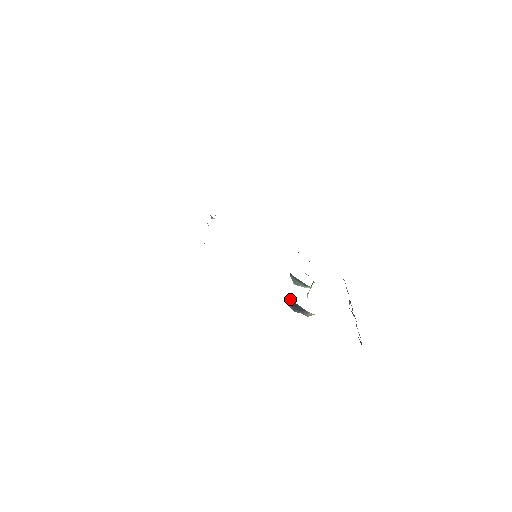
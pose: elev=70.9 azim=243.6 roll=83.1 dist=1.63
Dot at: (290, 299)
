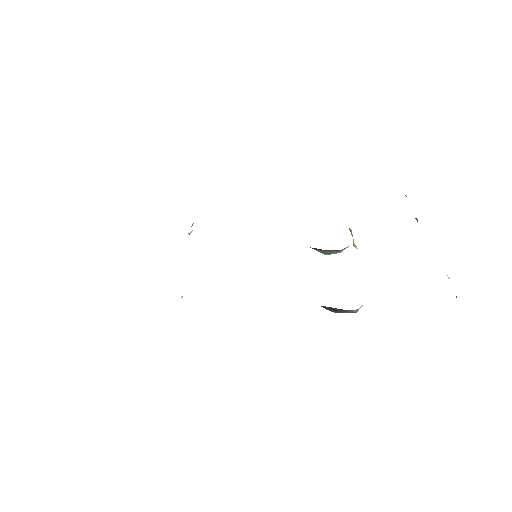
Dot at: occluded
